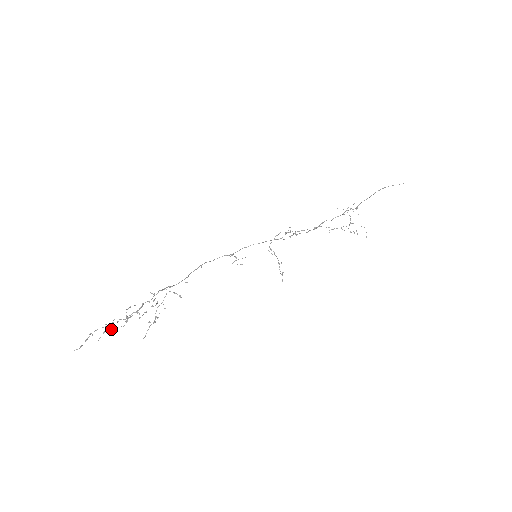
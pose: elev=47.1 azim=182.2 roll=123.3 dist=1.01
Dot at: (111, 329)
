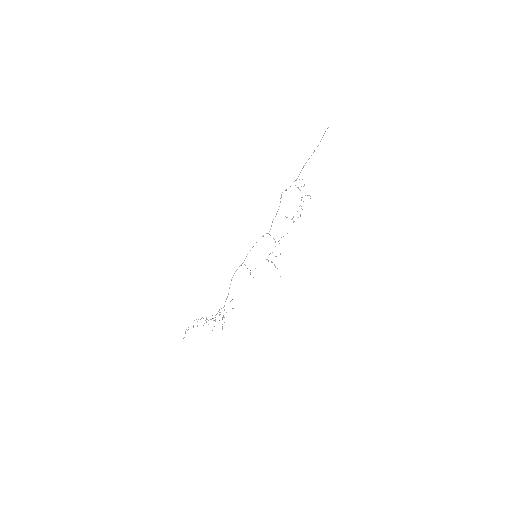
Dot at: occluded
